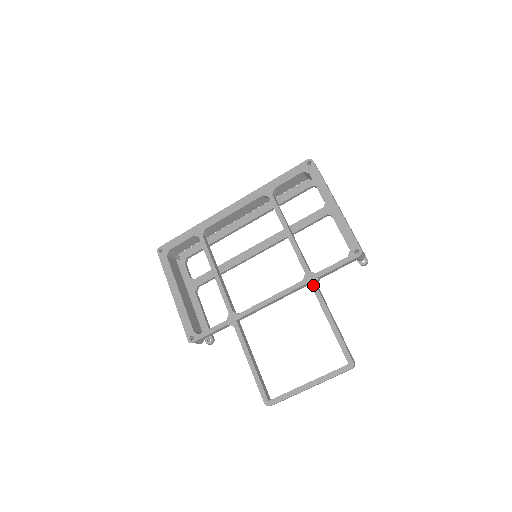
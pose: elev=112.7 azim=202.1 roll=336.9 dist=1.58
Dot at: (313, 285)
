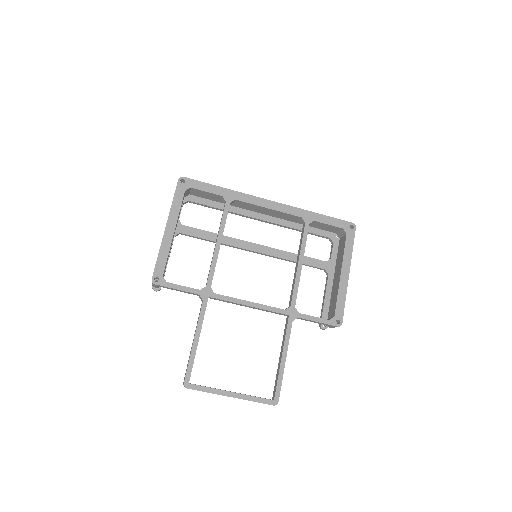
Dot at: (290, 320)
